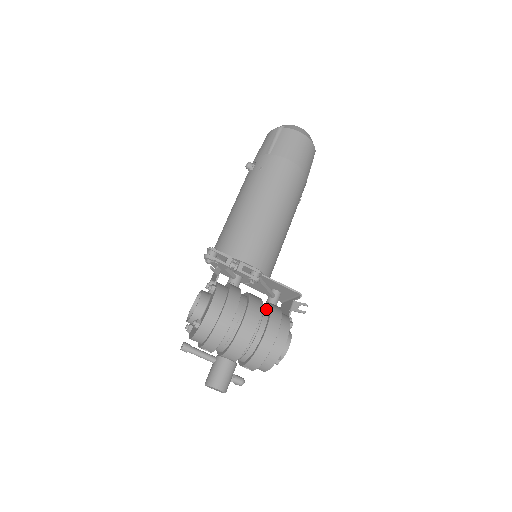
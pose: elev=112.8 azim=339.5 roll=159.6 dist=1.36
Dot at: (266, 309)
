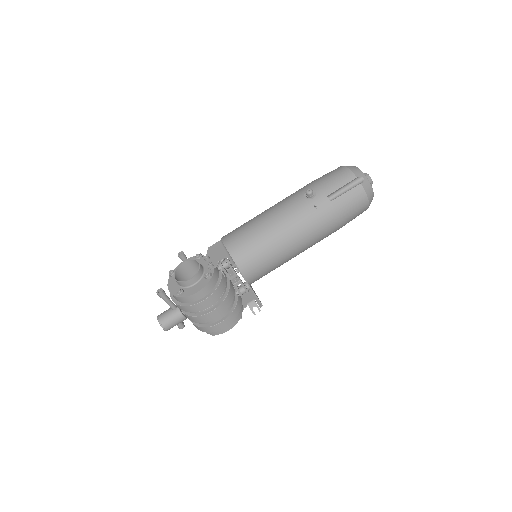
Dot at: (232, 303)
